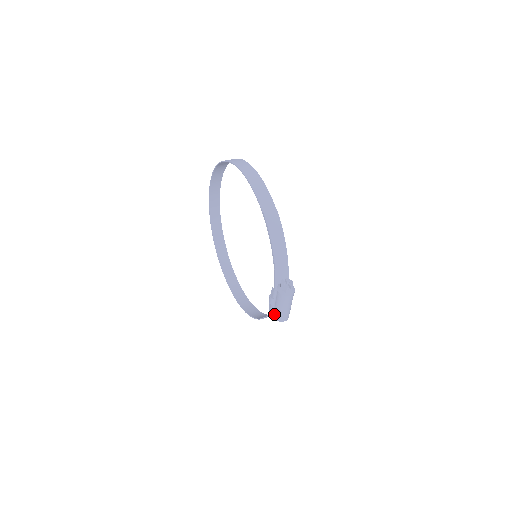
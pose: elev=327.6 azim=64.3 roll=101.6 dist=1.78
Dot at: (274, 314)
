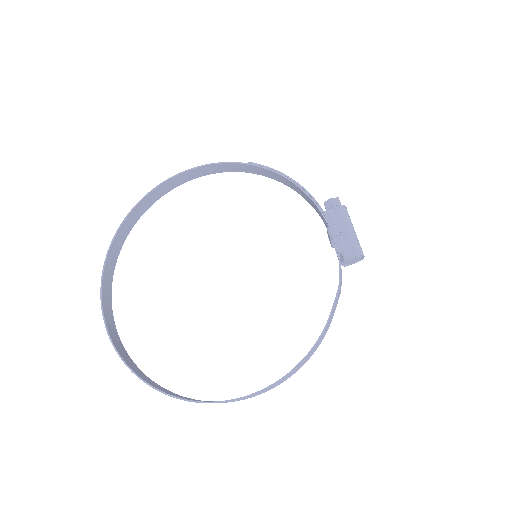
Dot at: (350, 248)
